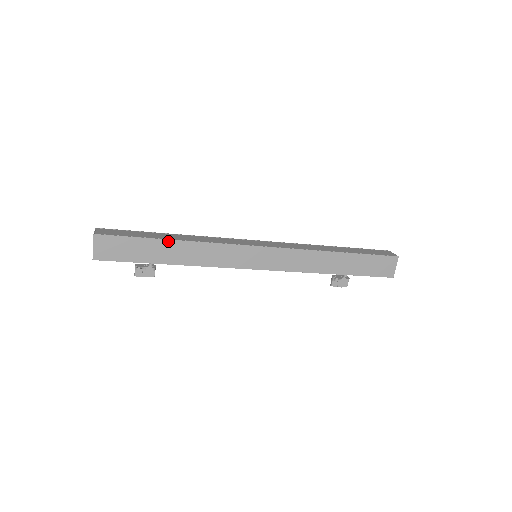
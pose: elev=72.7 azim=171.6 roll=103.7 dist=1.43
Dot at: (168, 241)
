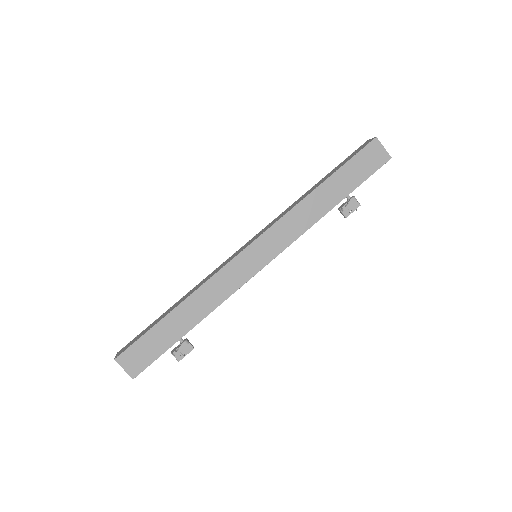
Dot at: (173, 312)
